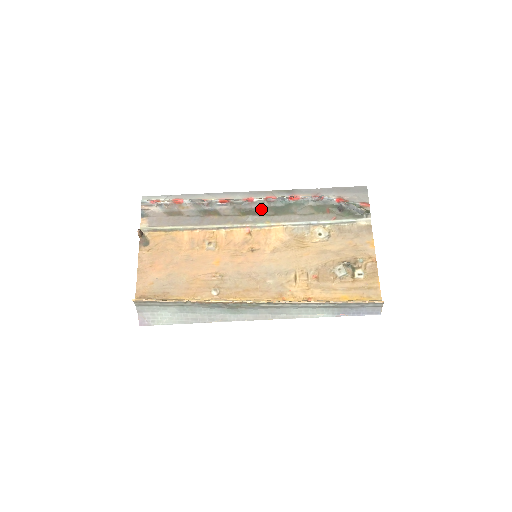
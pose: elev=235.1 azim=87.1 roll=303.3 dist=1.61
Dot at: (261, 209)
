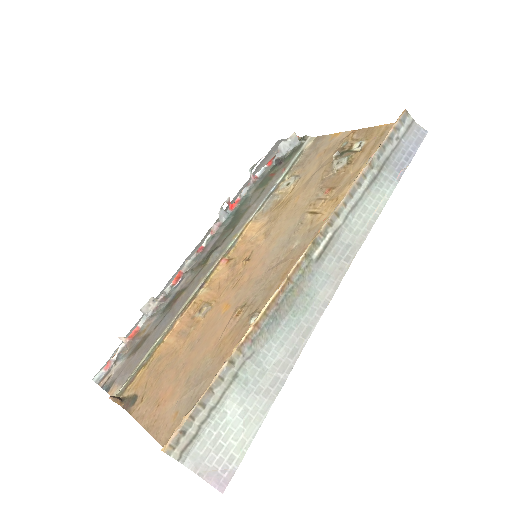
Dot at: (217, 241)
